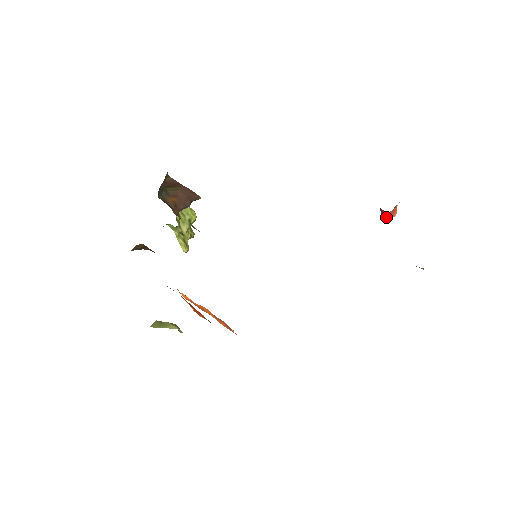
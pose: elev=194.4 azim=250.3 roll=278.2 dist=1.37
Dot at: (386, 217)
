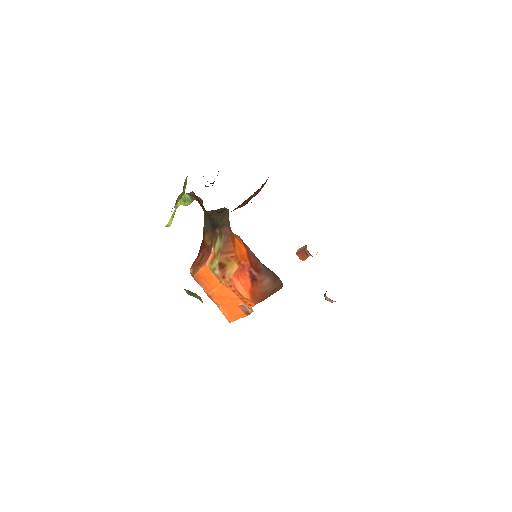
Dot at: (301, 258)
